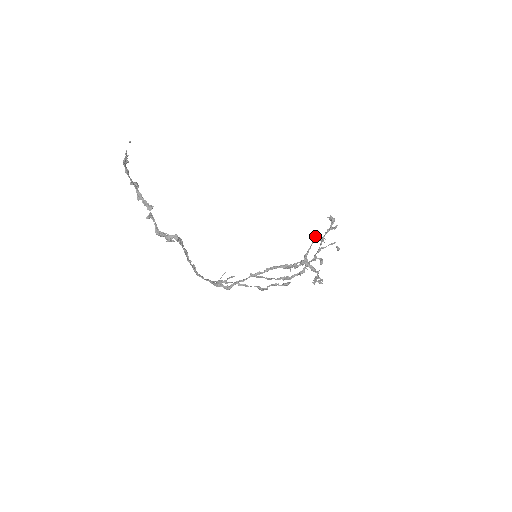
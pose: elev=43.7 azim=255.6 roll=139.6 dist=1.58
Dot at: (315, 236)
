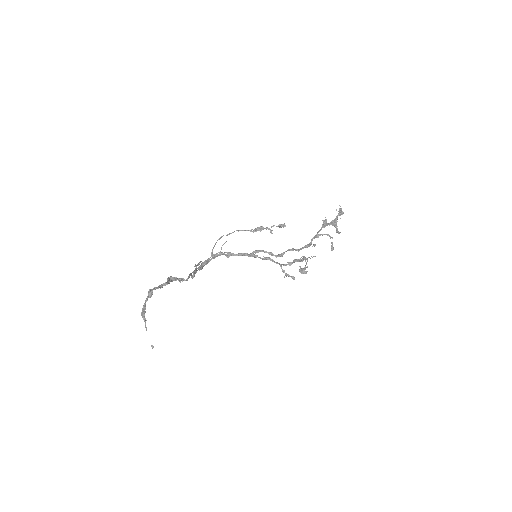
Dot at: occluded
